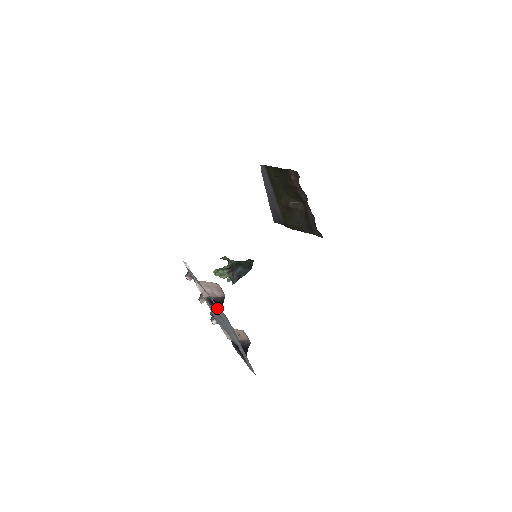
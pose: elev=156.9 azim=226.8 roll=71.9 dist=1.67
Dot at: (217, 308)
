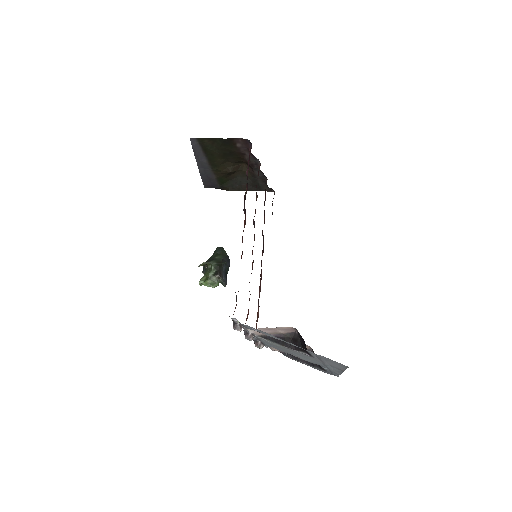
Dot at: (313, 355)
